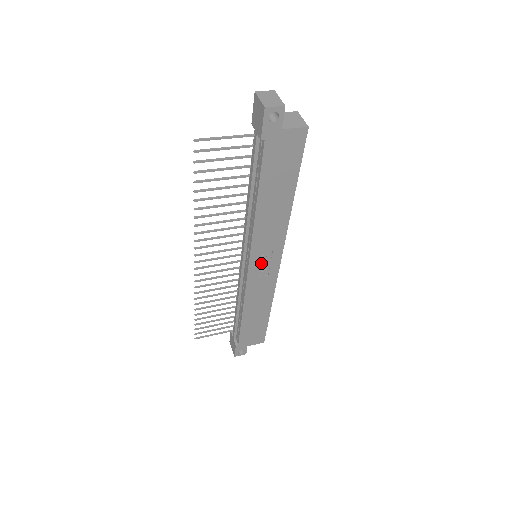
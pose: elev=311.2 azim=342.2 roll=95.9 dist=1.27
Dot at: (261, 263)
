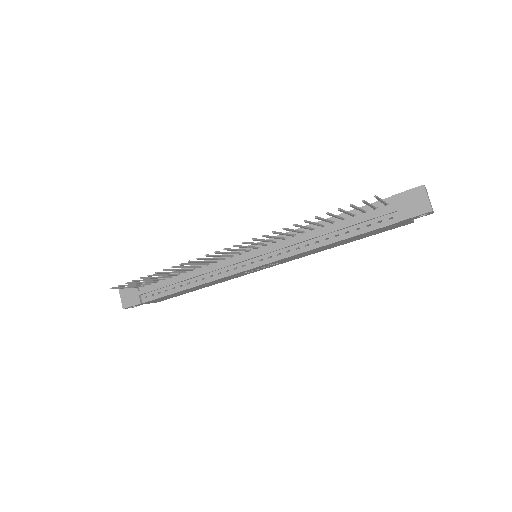
Dot at: (261, 267)
